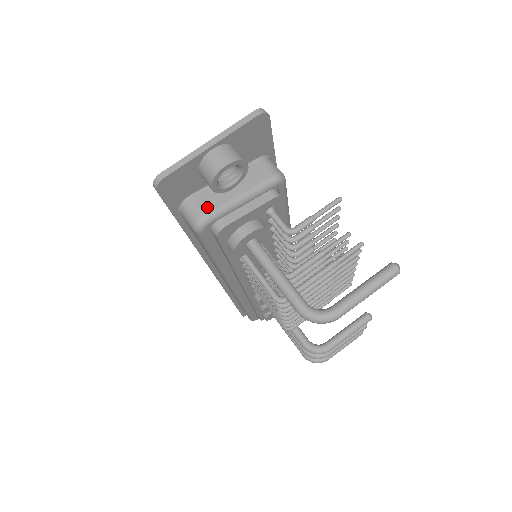
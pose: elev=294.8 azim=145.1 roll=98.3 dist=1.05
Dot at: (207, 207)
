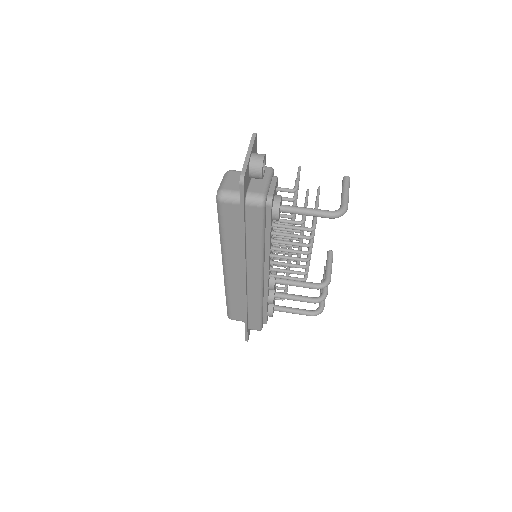
Dot at: (260, 191)
